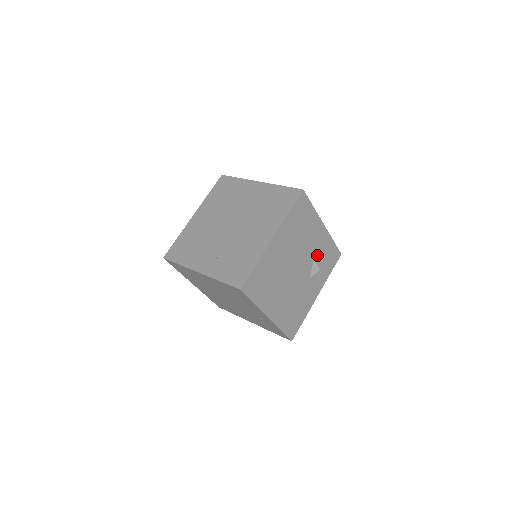
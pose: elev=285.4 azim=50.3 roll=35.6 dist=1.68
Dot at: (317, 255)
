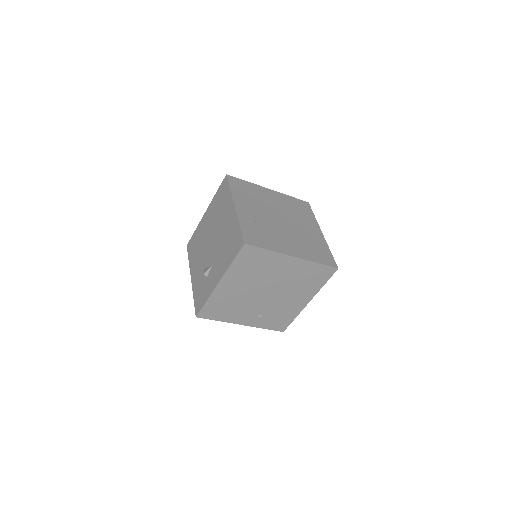
Dot at: occluded
